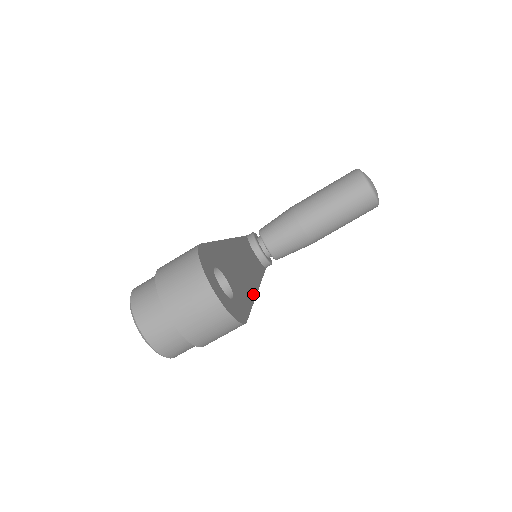
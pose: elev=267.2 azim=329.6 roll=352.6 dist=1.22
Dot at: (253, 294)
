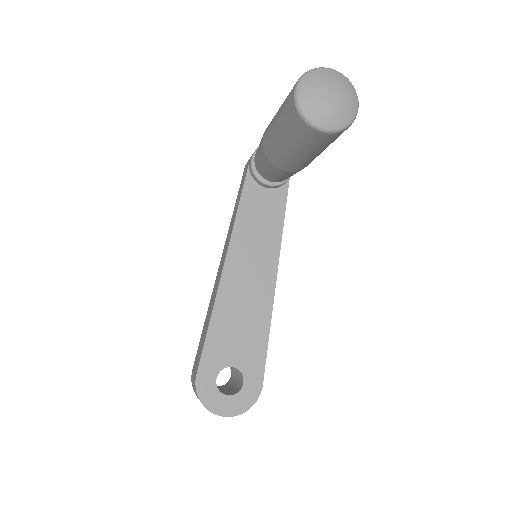
Dot at: (268, 313)
